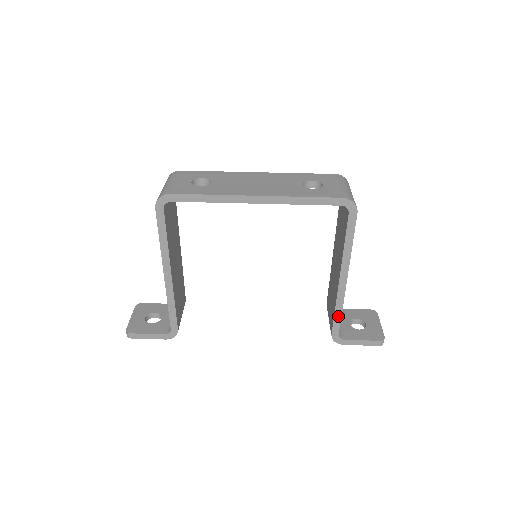
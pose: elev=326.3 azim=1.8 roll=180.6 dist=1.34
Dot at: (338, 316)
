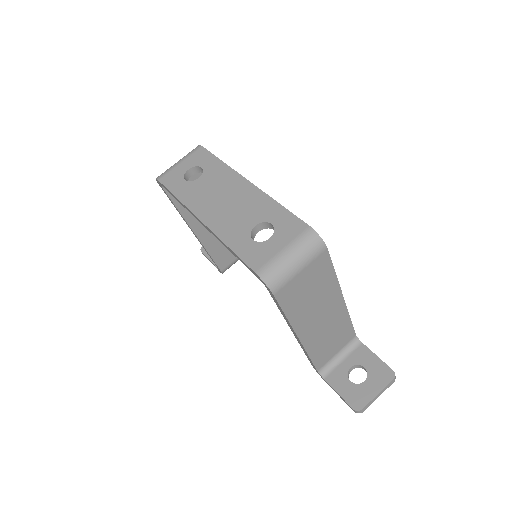
Dot at: (309, 358)
